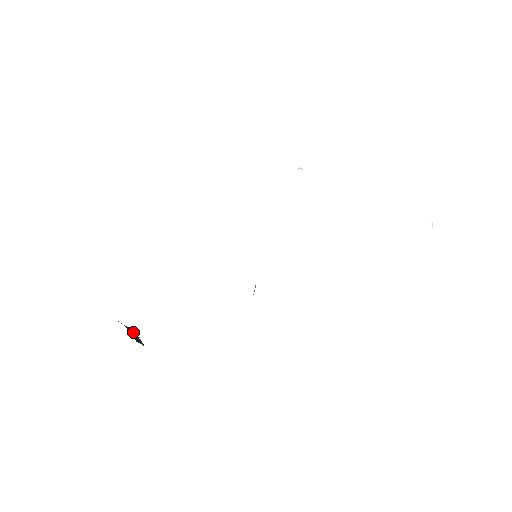
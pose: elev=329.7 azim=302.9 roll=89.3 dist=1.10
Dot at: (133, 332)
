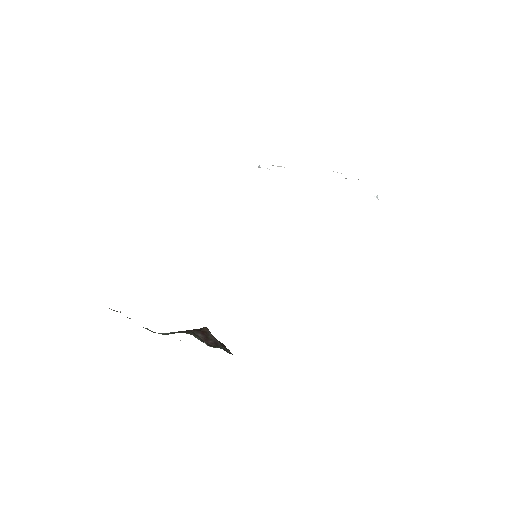
Dot at: (205, 331)
